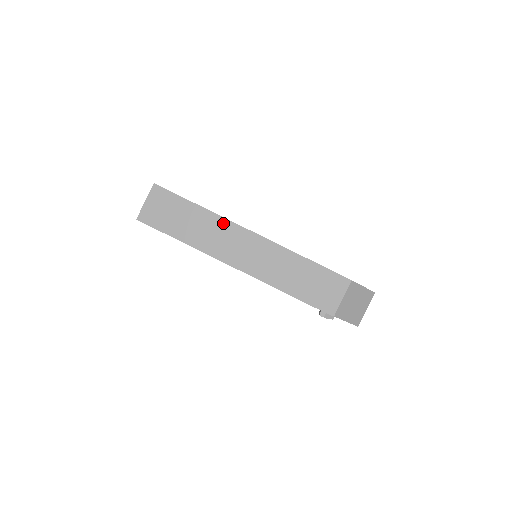
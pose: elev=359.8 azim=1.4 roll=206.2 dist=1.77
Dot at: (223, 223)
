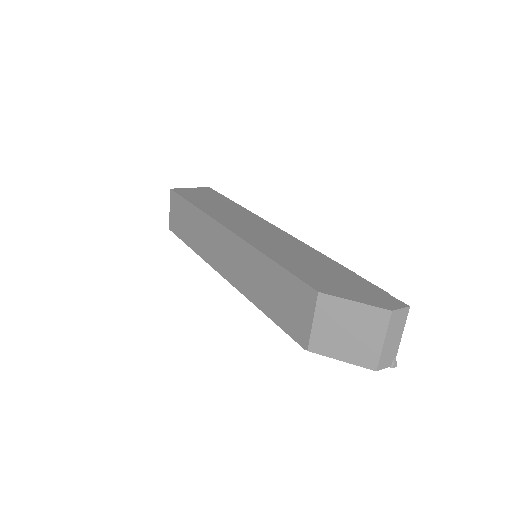
Dot at: (208, 221)
